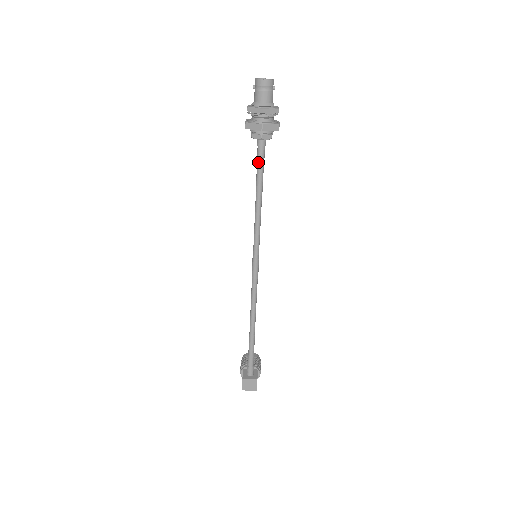
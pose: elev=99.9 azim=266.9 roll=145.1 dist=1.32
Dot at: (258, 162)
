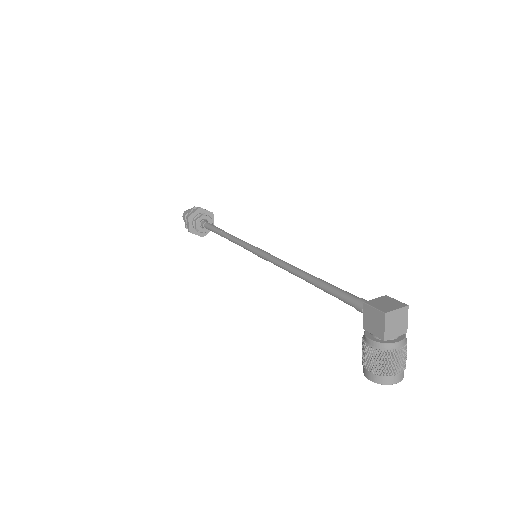
Dot at: (210, 226)
